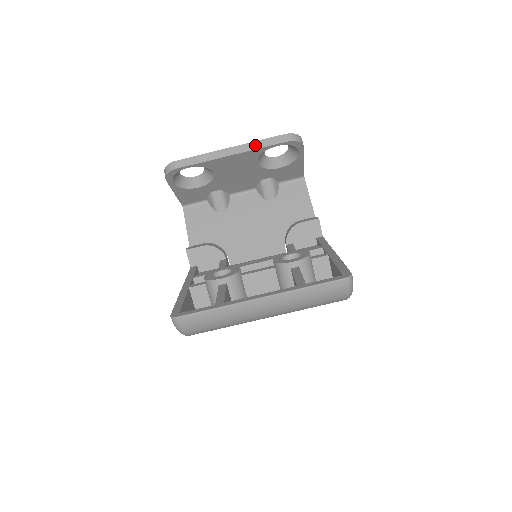
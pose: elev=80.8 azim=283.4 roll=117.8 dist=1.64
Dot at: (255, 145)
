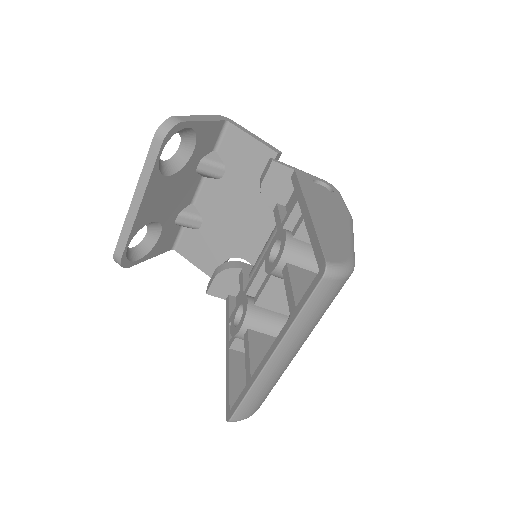
Dot at: (145, 176)
